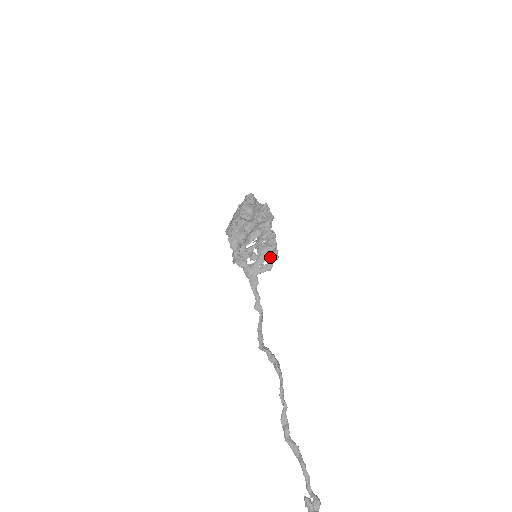
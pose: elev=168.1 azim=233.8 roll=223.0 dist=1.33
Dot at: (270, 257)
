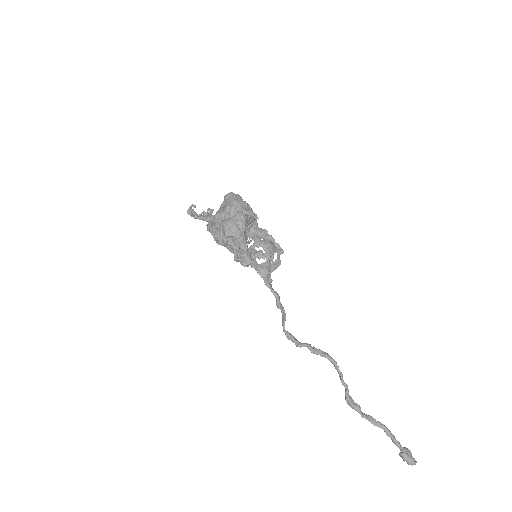
Dot at: (277, 252)
